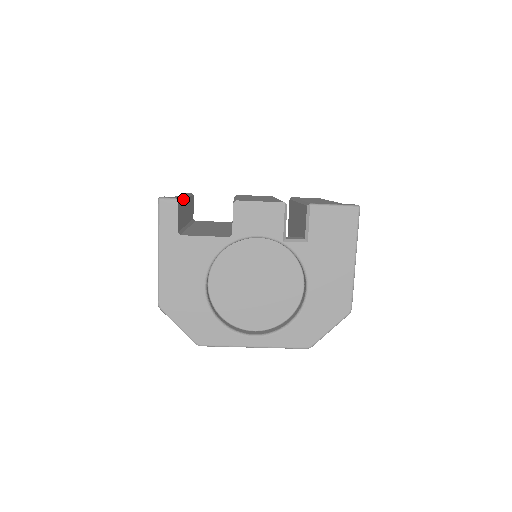
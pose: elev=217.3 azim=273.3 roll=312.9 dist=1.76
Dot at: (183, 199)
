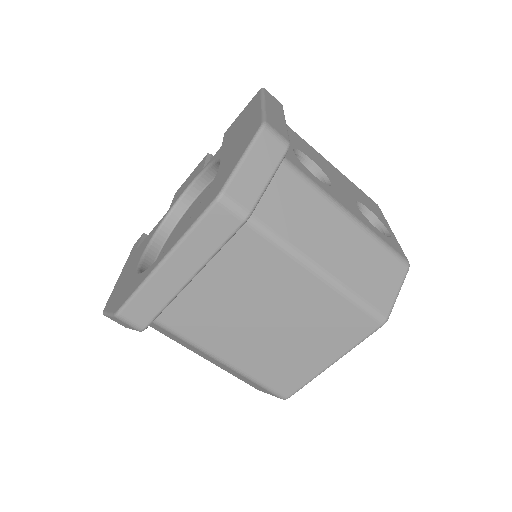
Dot at: occluded
